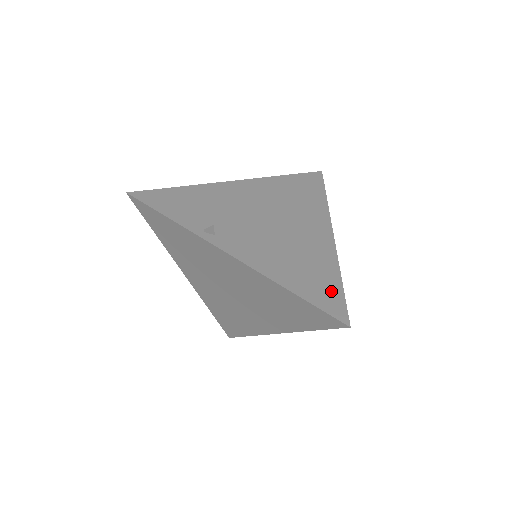
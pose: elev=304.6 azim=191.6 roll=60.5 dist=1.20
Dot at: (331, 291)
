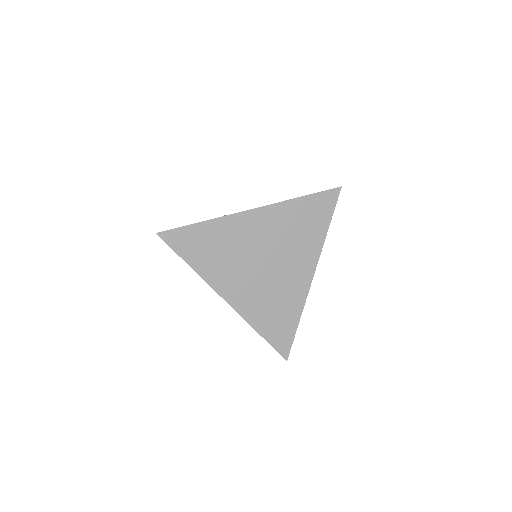
Dot at: occluded
